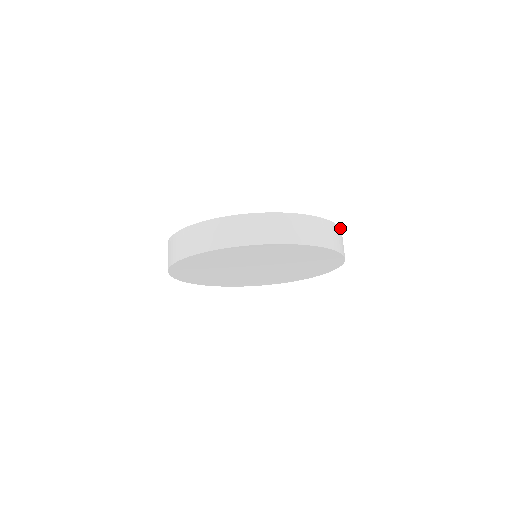
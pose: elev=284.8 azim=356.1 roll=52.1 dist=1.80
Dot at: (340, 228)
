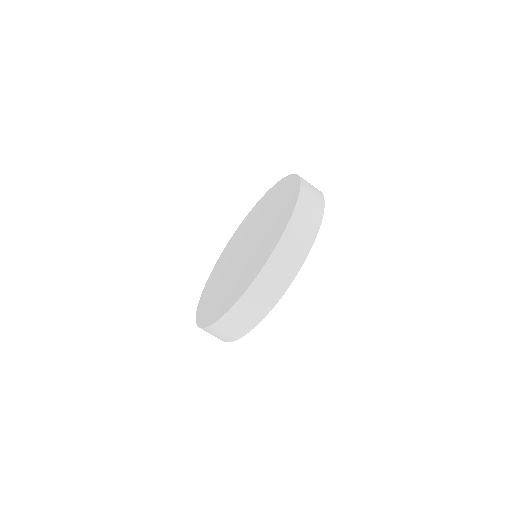
Dot at: (255, 279)
